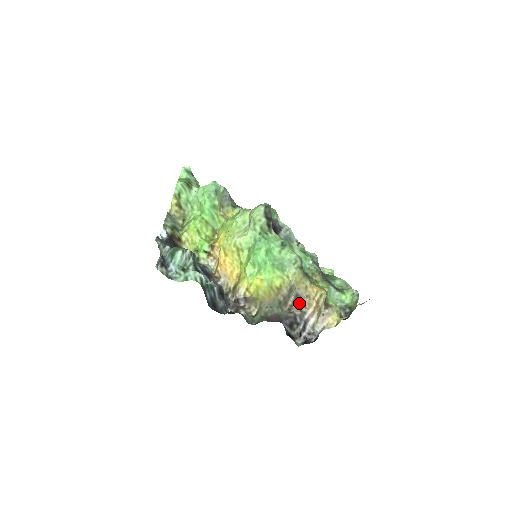
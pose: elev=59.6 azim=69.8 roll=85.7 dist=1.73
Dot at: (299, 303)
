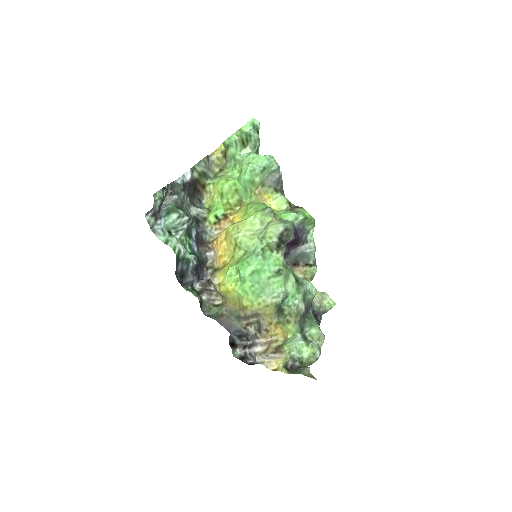
Dot at: (258, 328)
